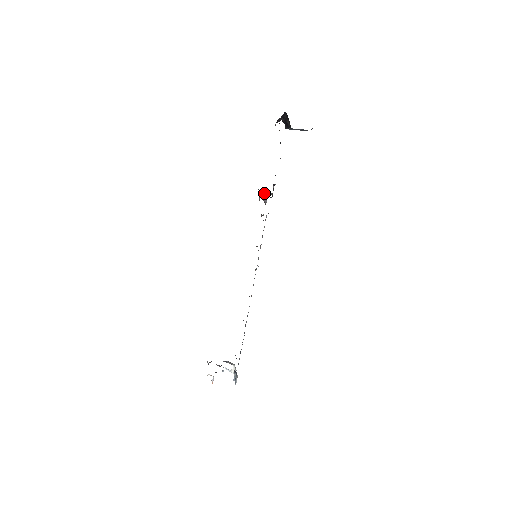
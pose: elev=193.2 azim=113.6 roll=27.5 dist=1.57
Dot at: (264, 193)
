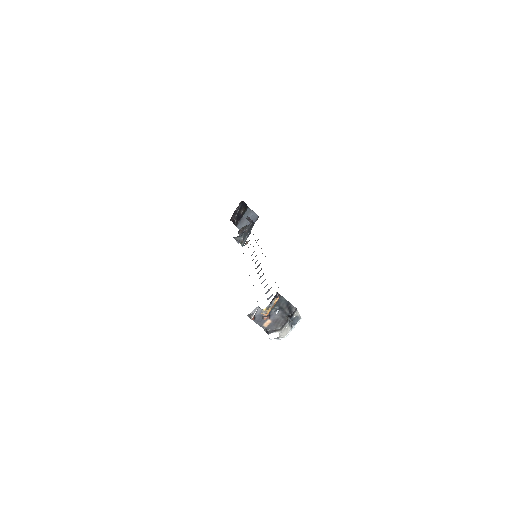
Dot at: (248, 219)
